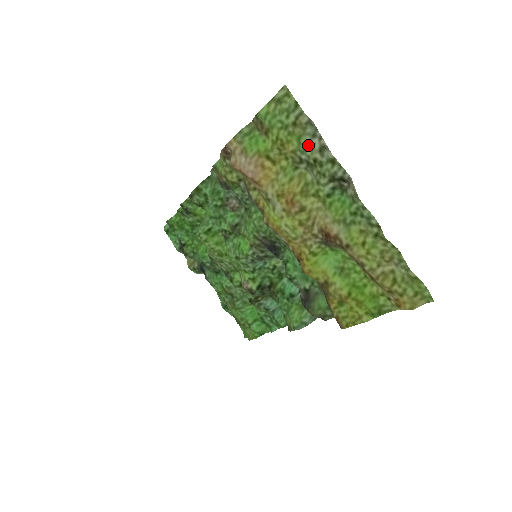
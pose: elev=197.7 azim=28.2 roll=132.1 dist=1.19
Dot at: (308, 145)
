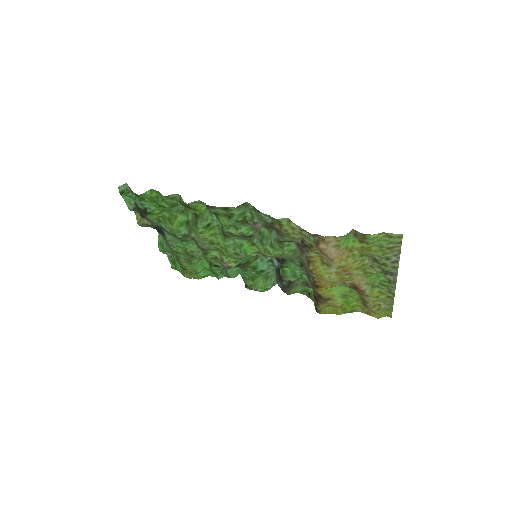
Dot at: (388, 258)
